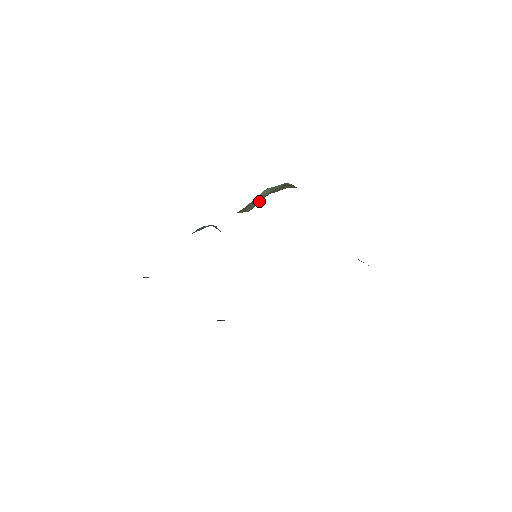
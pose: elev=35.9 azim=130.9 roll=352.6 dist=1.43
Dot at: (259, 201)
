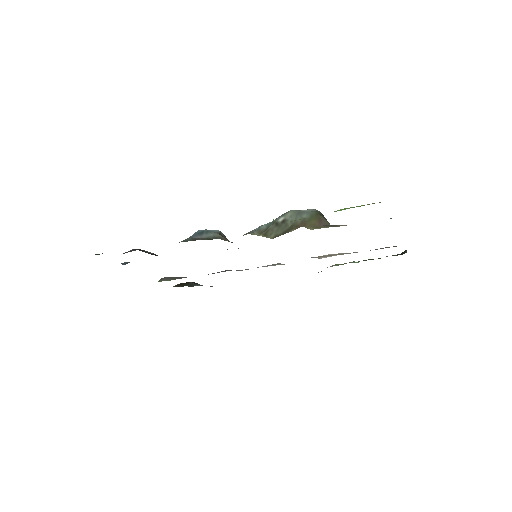
Dot at: (285, 229)
